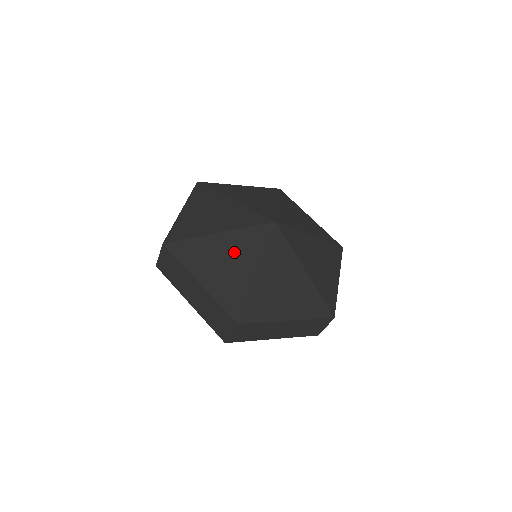
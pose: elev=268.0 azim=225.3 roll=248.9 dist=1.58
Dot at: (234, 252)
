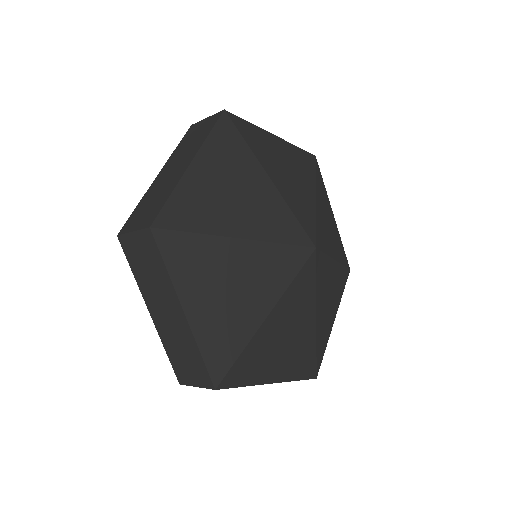
Dot at: (248, 278)
